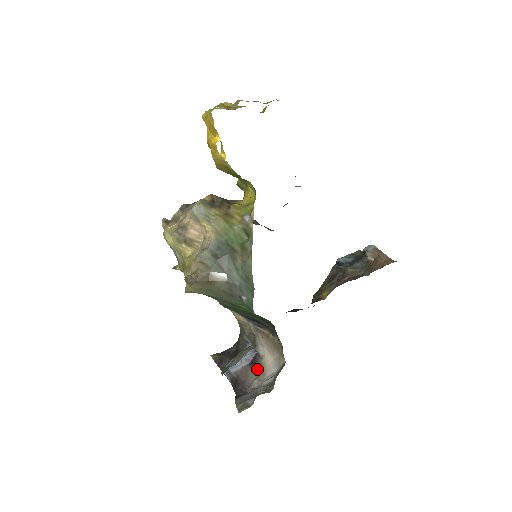
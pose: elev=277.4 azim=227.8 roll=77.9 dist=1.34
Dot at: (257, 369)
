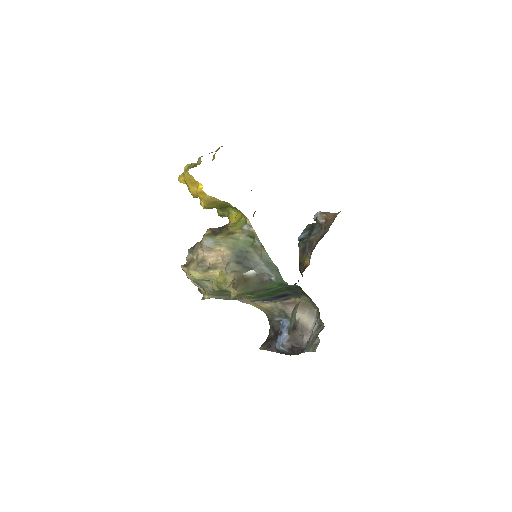
Dot at: (300, 330)
